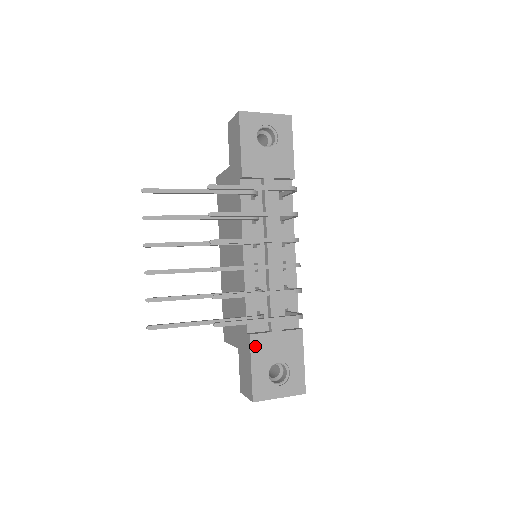
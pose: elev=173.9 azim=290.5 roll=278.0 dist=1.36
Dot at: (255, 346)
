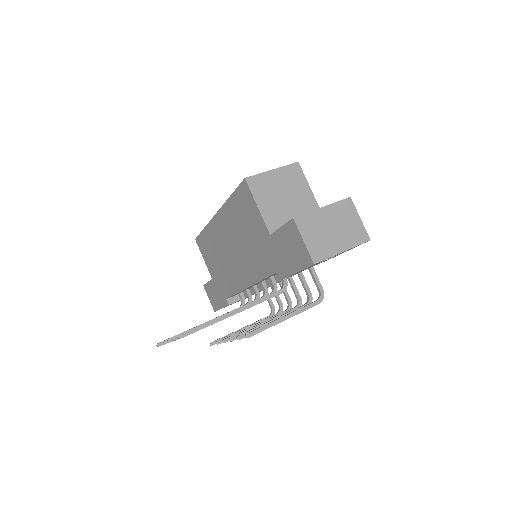
Dot at: occluded
